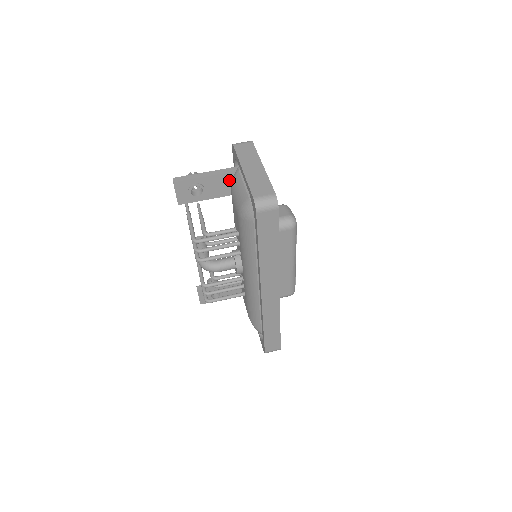
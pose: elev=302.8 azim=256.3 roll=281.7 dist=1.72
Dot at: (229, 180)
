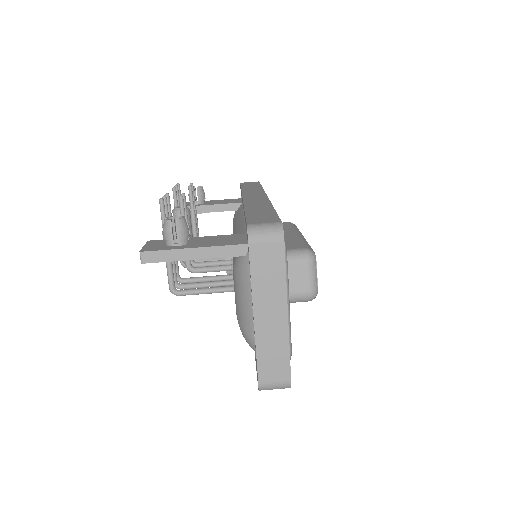
Dot at: occluded
